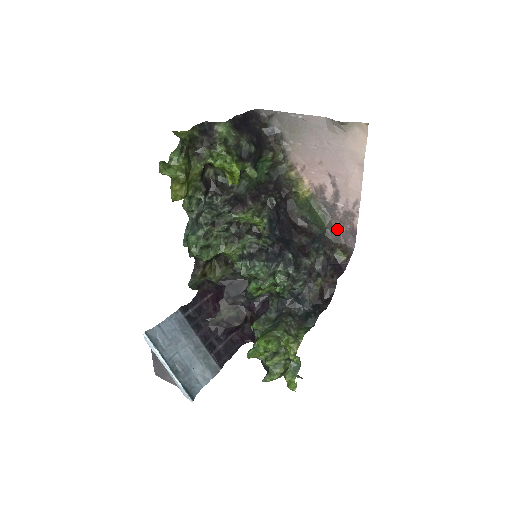
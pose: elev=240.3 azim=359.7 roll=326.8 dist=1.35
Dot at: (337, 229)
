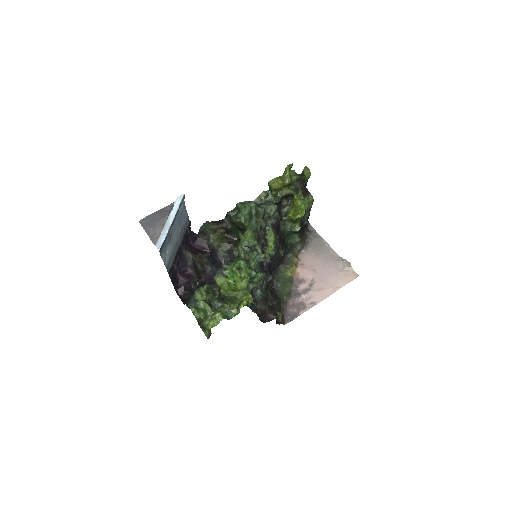
Dot at: (287, 306)
